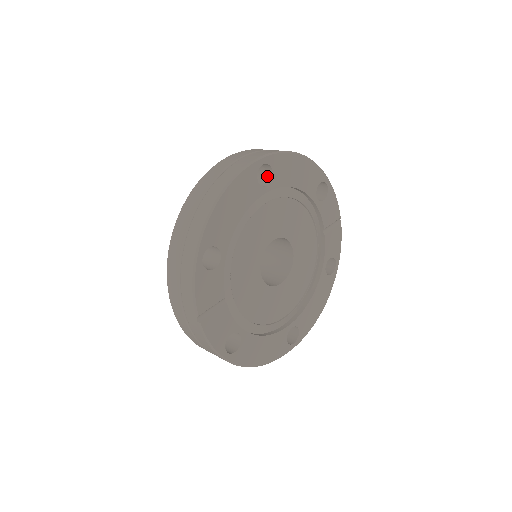
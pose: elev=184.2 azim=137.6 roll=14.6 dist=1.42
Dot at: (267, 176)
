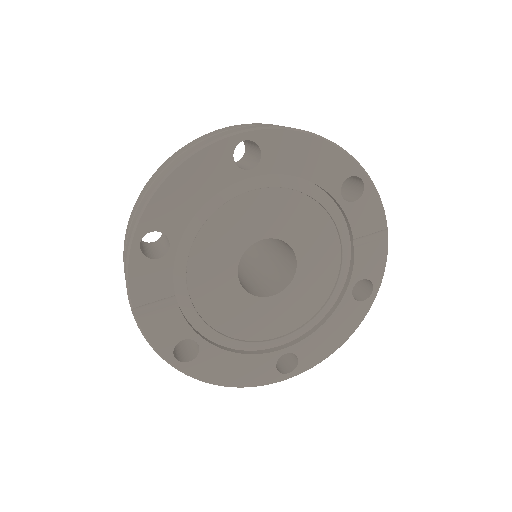
Dot at: (257, 157)
